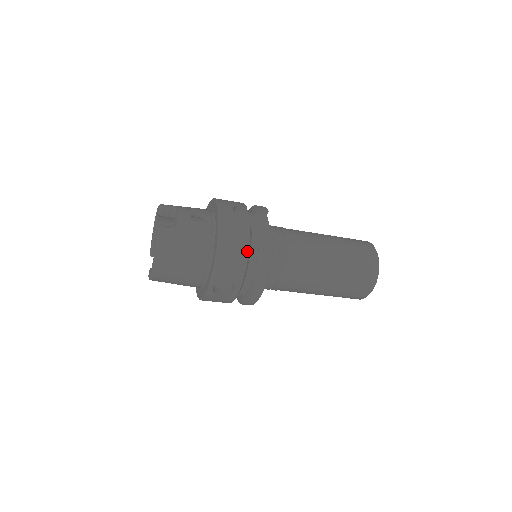
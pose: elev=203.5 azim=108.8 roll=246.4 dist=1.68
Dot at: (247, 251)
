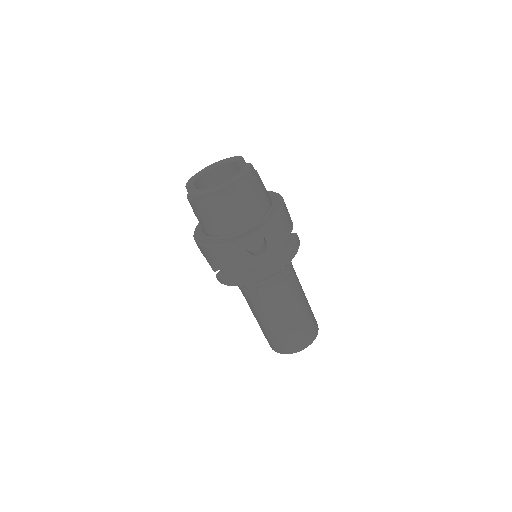
Dot at: (289, 234)
